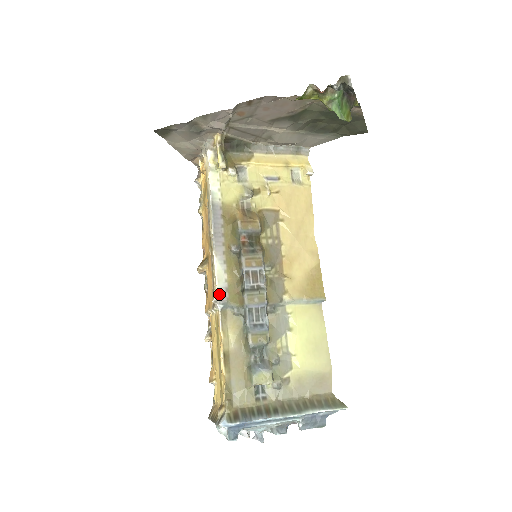
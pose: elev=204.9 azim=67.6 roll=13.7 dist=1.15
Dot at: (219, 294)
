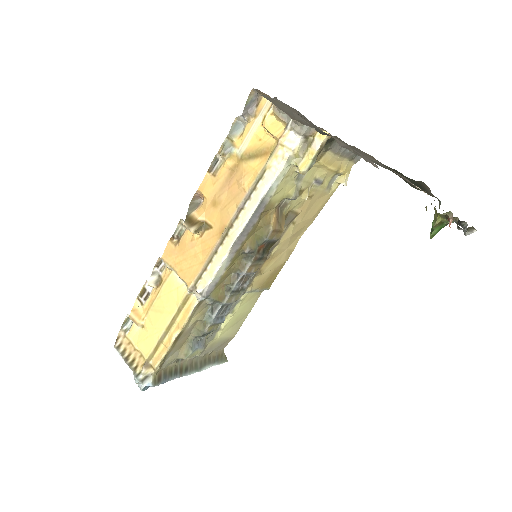
Dot at: (208, 288)
